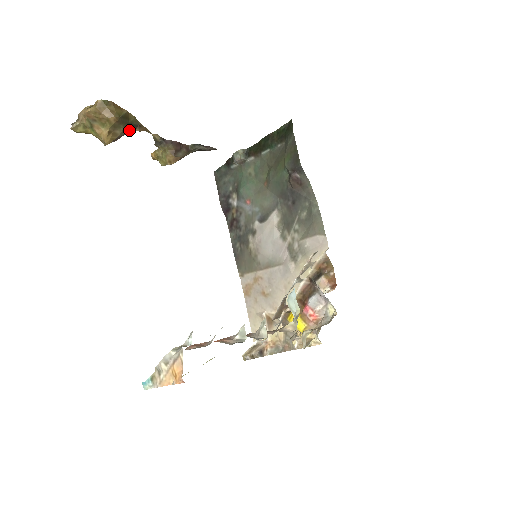
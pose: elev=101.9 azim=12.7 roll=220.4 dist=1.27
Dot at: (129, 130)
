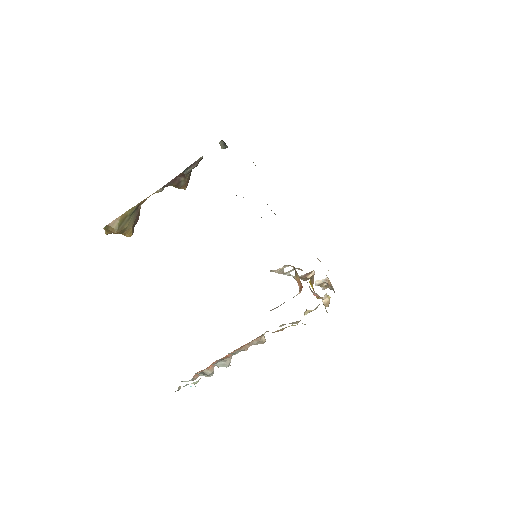
Dot at: (137, 212)
